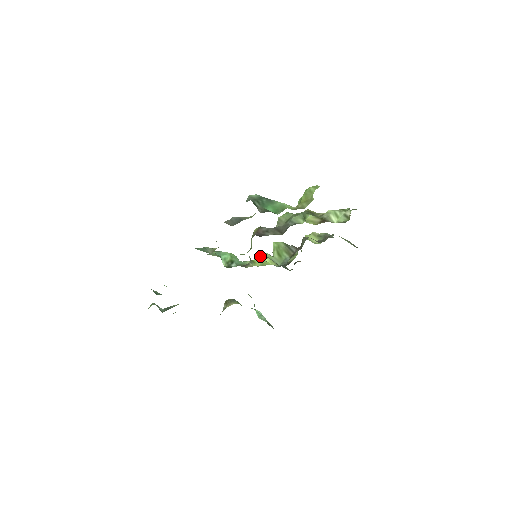
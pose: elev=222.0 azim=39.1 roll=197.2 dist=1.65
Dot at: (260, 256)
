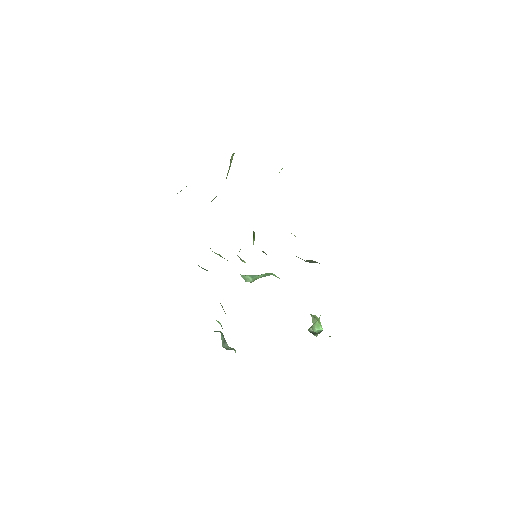
Dot at: occluded
